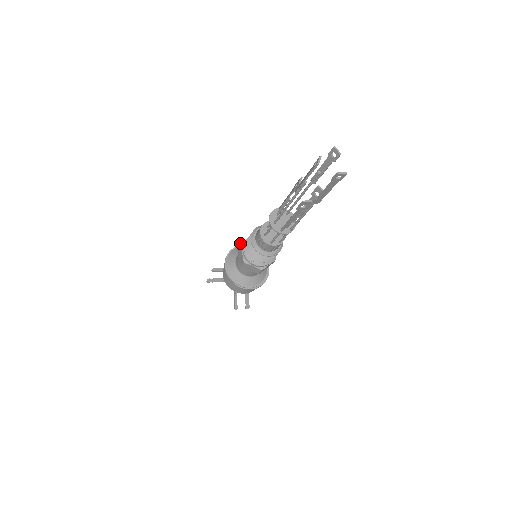
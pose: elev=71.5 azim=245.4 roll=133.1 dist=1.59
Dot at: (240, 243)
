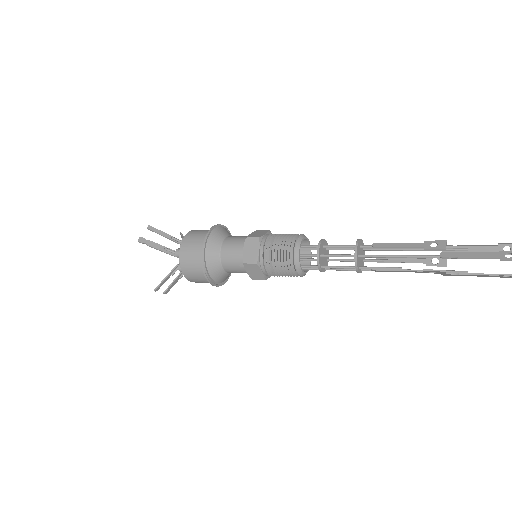
Dot at: (260, 236)
